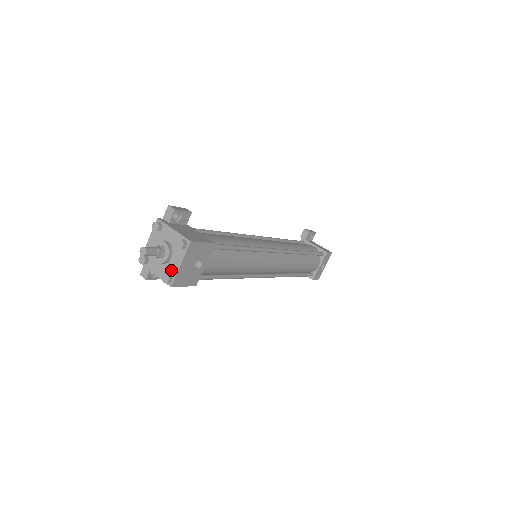
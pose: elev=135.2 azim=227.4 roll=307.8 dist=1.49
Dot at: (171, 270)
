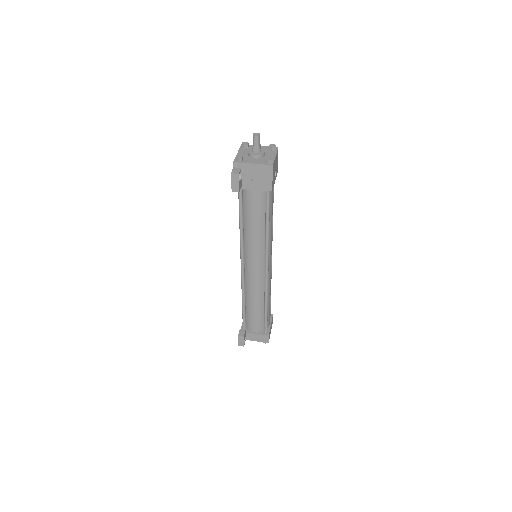
Dot at: occluded
